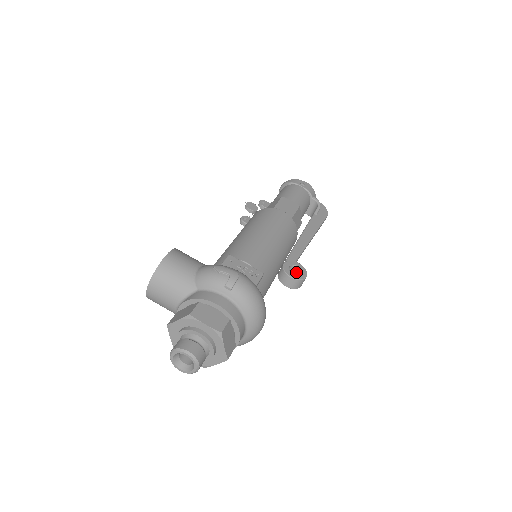
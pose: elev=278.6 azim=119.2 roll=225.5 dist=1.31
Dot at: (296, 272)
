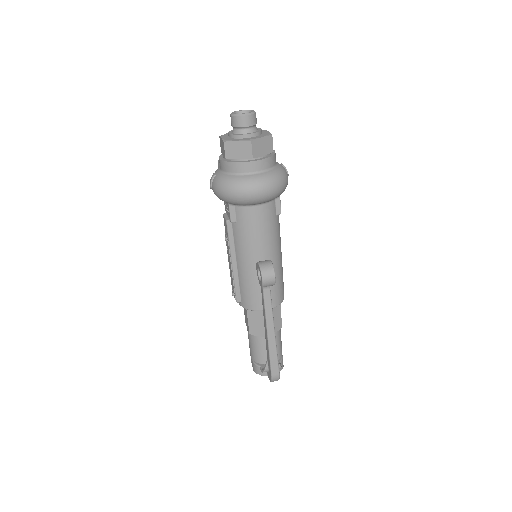
Dot at: occluded
